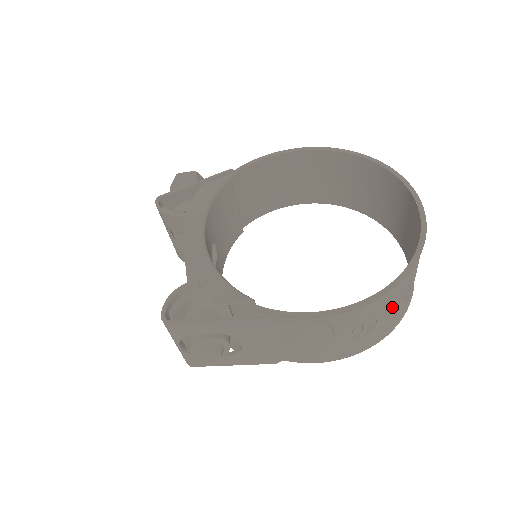
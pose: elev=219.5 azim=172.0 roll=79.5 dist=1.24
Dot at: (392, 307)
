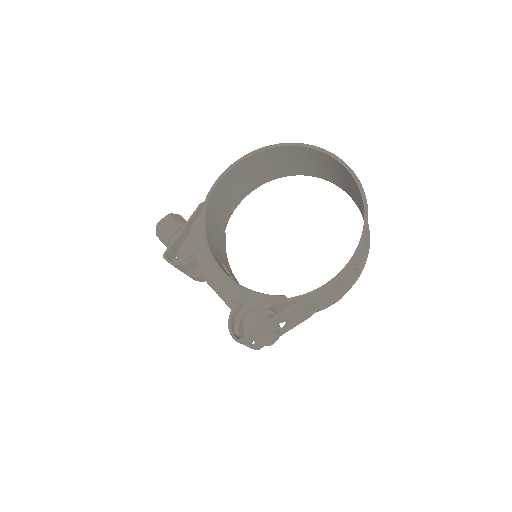
Dot at: (365, 246)
